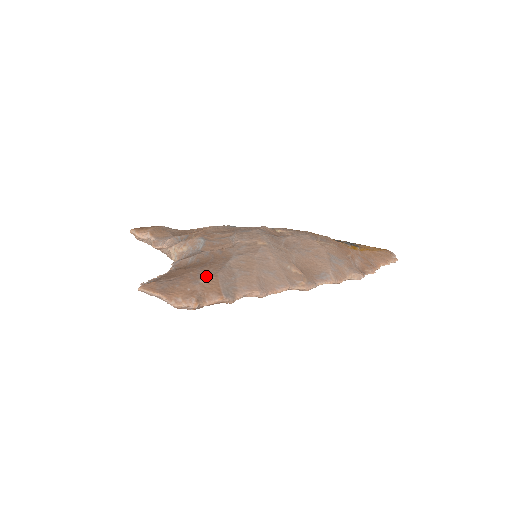
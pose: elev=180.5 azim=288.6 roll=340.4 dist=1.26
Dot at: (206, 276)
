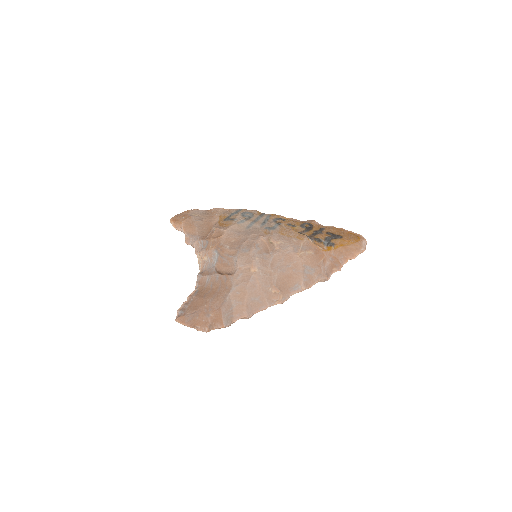
Dot at: (214, 310)
